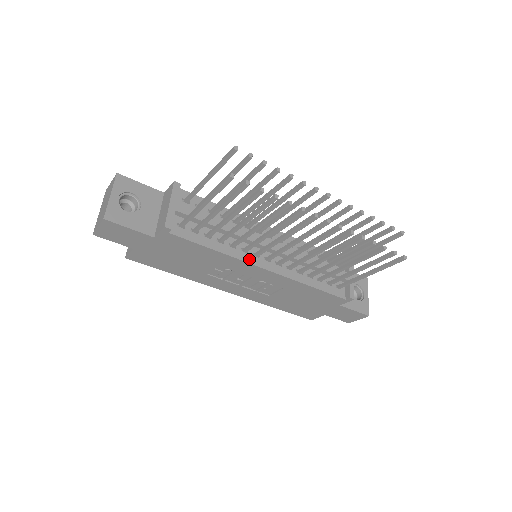
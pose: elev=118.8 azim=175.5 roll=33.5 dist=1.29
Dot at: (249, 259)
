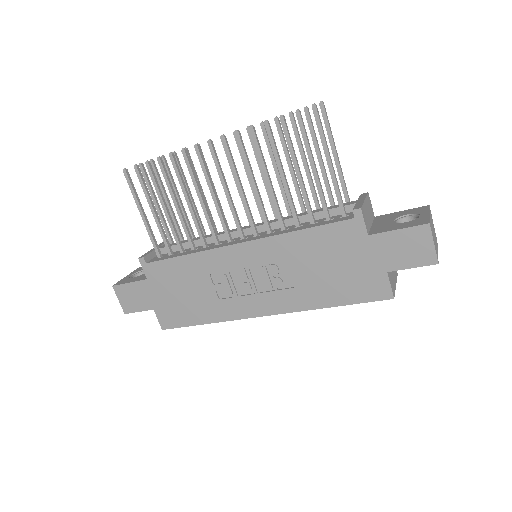
Dot at: (220, 246)
